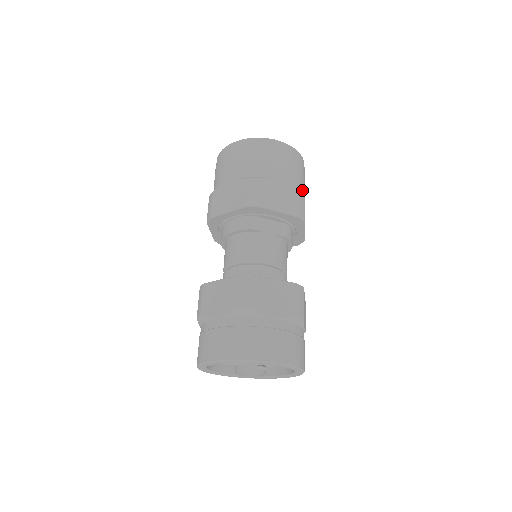
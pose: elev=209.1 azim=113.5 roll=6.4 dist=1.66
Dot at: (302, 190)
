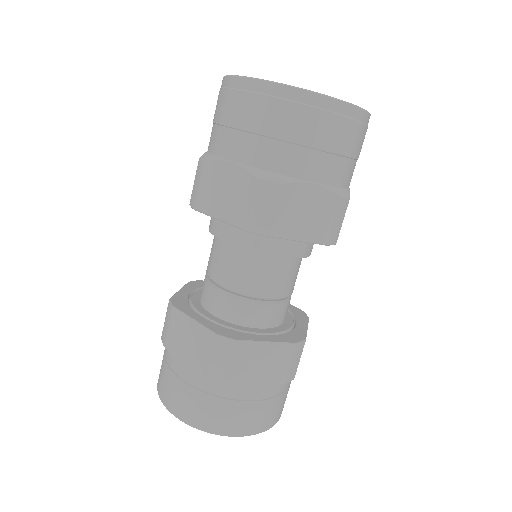
Dot at: (350, 178)
